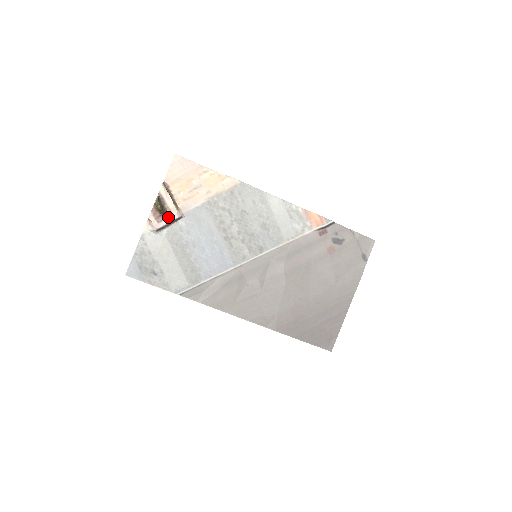
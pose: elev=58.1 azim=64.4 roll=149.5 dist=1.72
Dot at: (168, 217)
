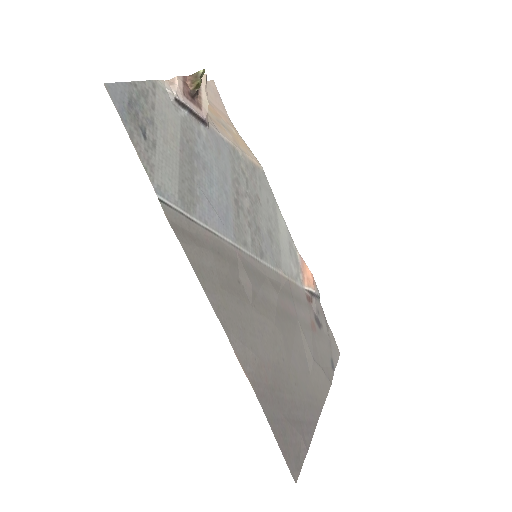
Dot at: (196, 105)
